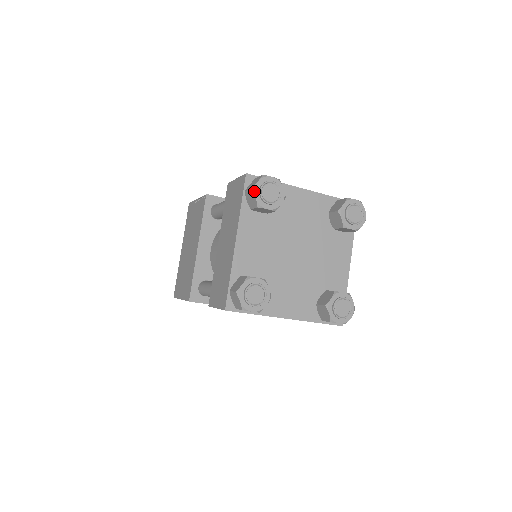
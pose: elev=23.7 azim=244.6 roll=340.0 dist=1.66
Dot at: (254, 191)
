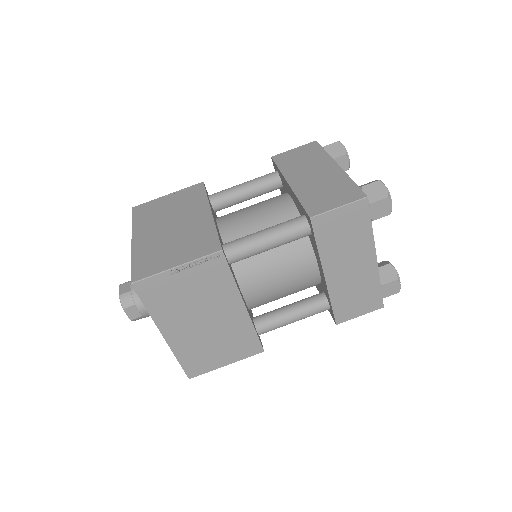
Dot at: occluded
